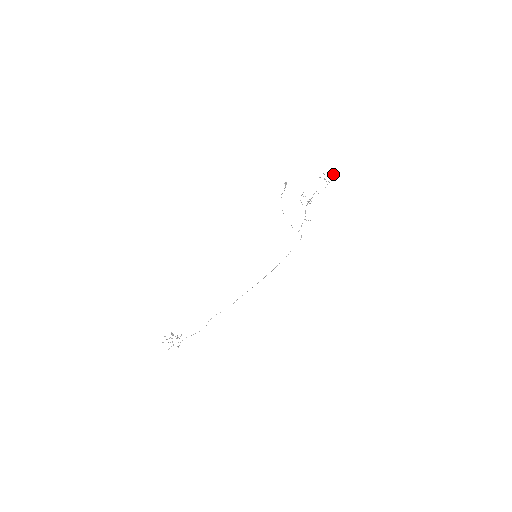
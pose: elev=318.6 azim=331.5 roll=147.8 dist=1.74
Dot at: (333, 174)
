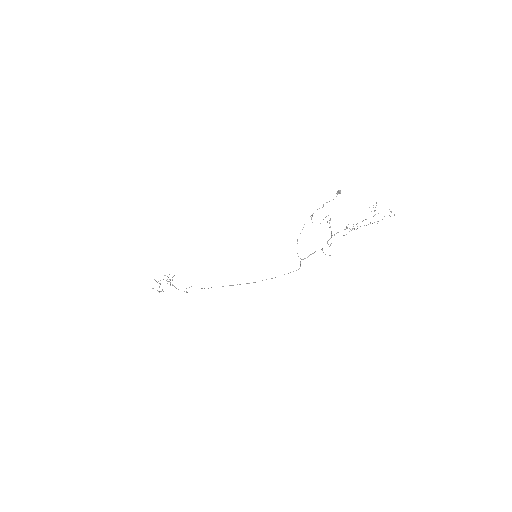
Dot at: occluded
